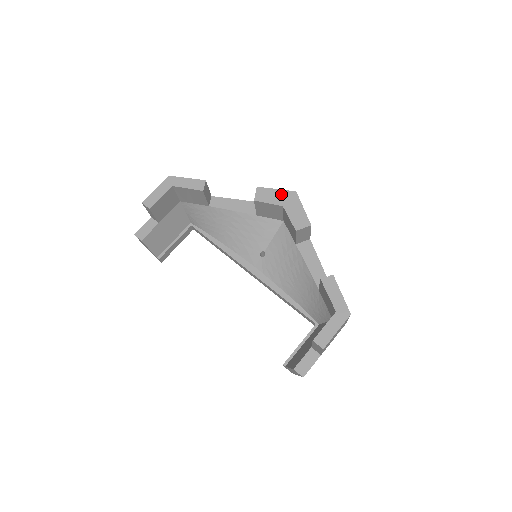
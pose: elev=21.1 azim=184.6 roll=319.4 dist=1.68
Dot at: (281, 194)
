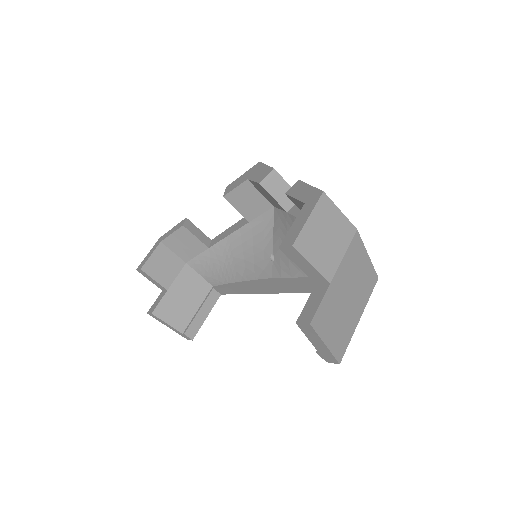
Dot at: (246, 174)
